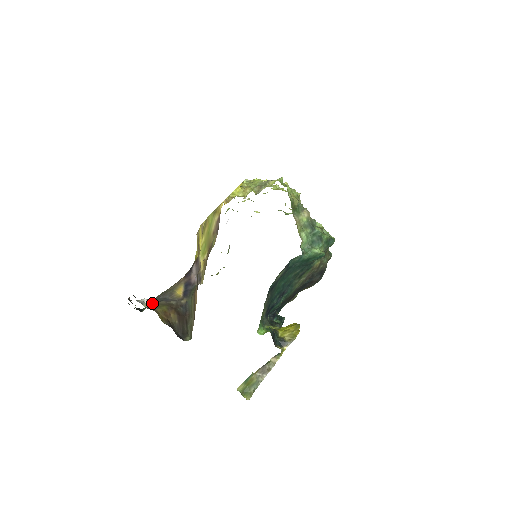
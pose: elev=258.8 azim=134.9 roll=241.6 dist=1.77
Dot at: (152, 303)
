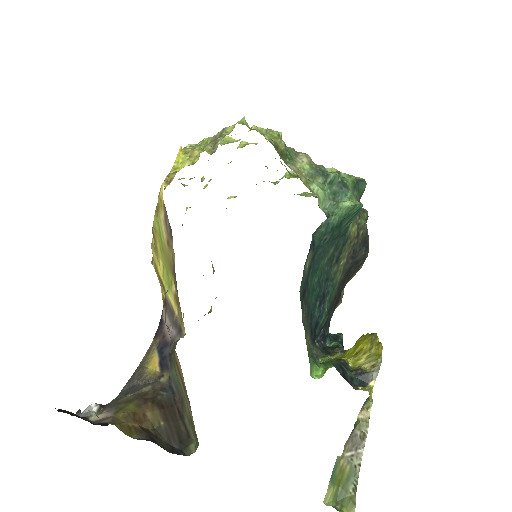
Dot at: (107, 407)
